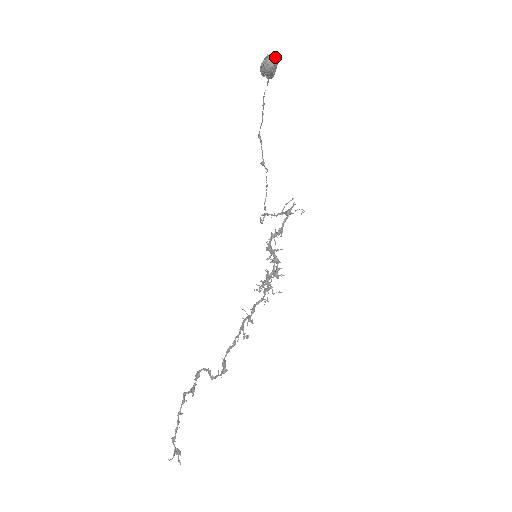
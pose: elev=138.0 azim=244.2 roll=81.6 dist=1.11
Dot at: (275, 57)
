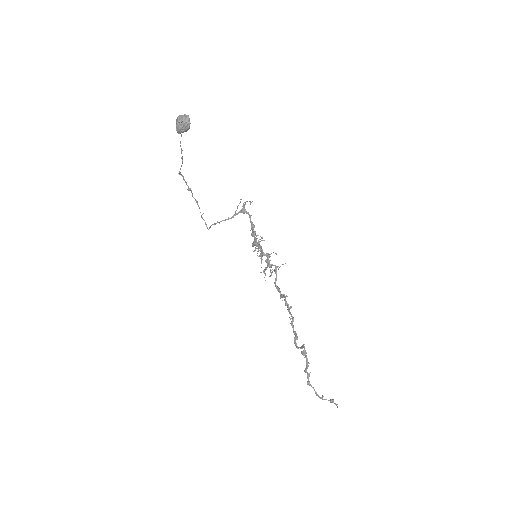
Dot at: (187, 116)
